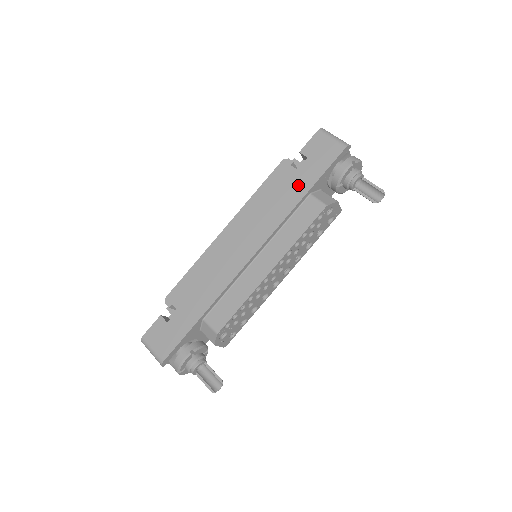
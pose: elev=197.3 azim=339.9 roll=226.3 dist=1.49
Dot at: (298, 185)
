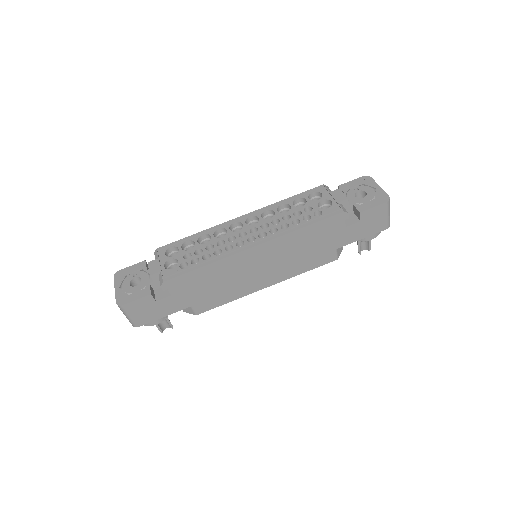
Dot at: (336, 240)
